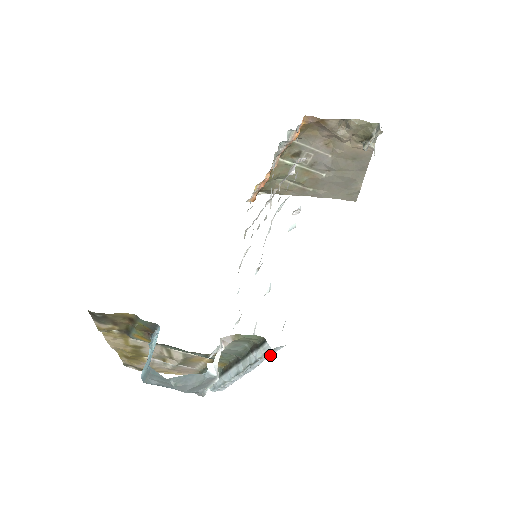
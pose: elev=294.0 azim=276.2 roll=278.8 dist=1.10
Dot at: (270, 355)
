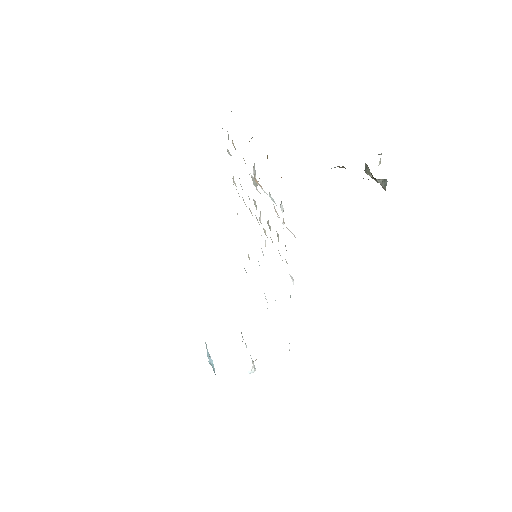
Dot at: occluded
